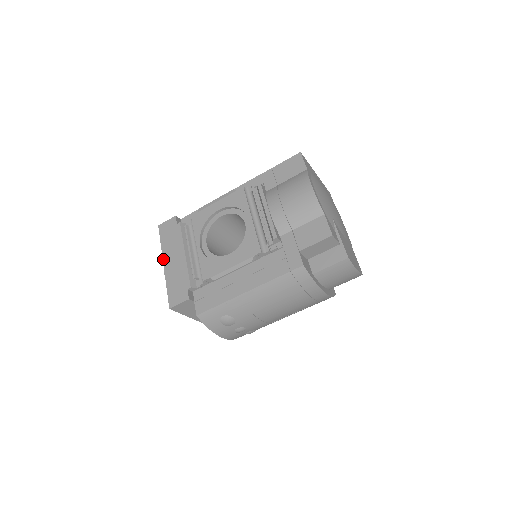
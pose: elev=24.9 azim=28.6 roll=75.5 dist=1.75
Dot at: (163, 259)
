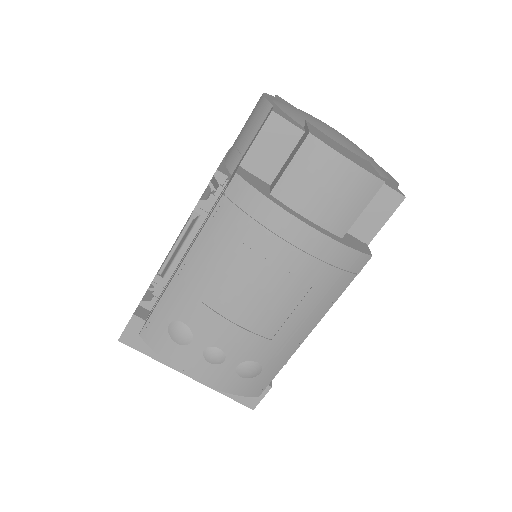
Dot at: occluded
